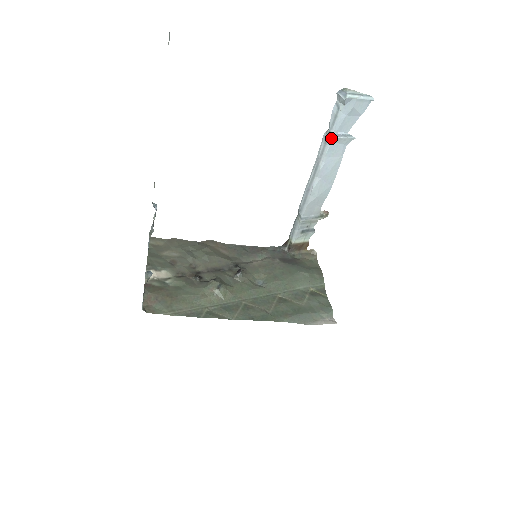
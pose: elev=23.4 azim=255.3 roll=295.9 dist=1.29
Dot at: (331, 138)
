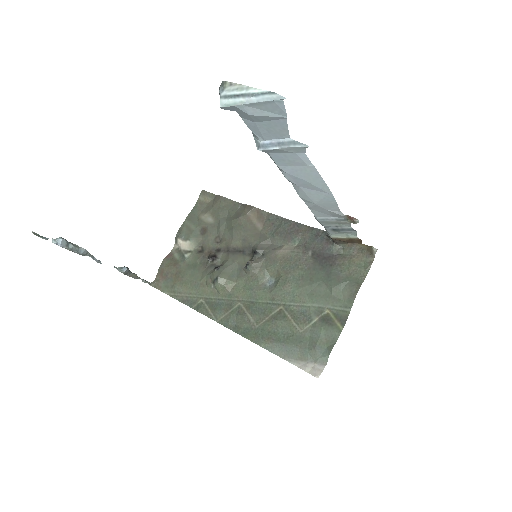
Dot at: (259, 150)
